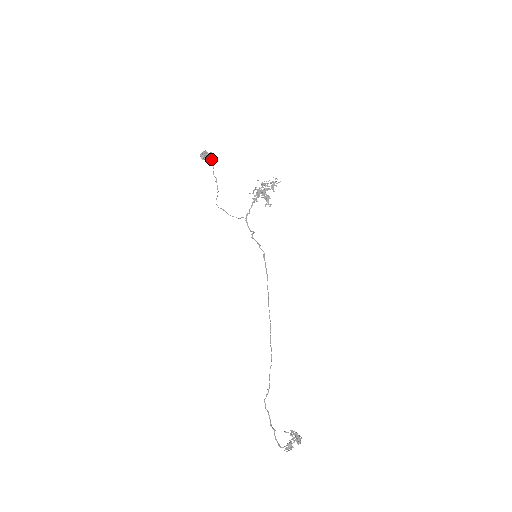
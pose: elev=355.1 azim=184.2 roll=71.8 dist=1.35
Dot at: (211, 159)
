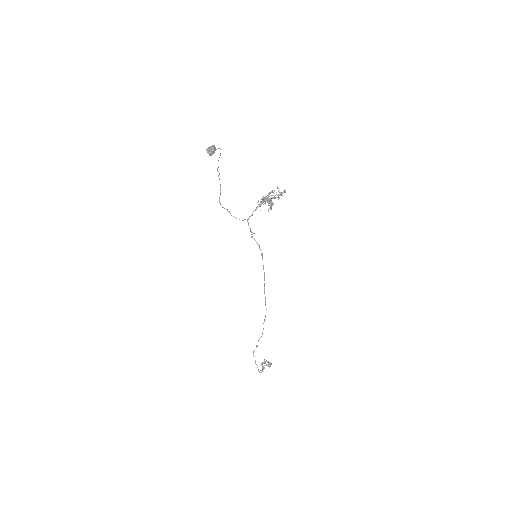
Dot at: (219, 157)
